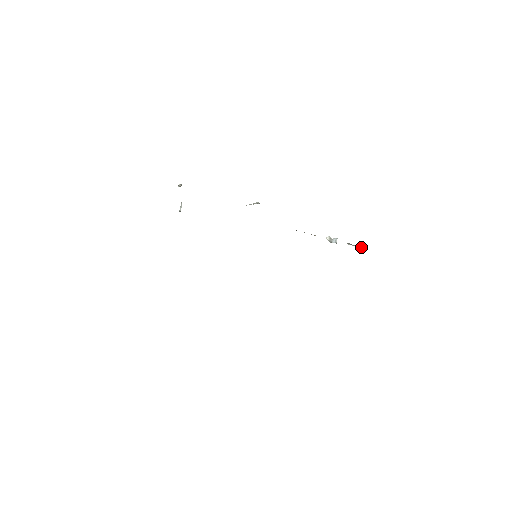
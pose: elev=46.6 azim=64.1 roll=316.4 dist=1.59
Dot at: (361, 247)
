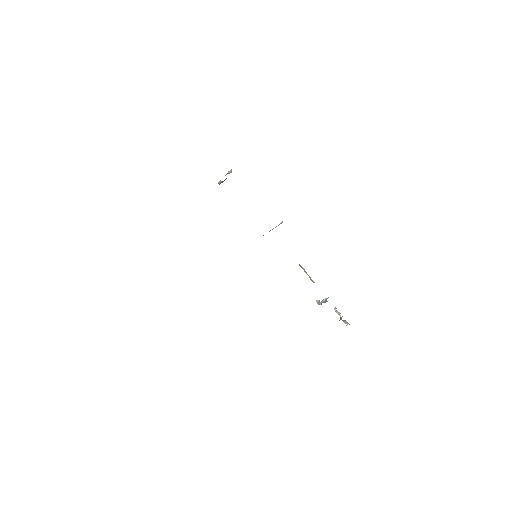
Dot at: (345, 321)
